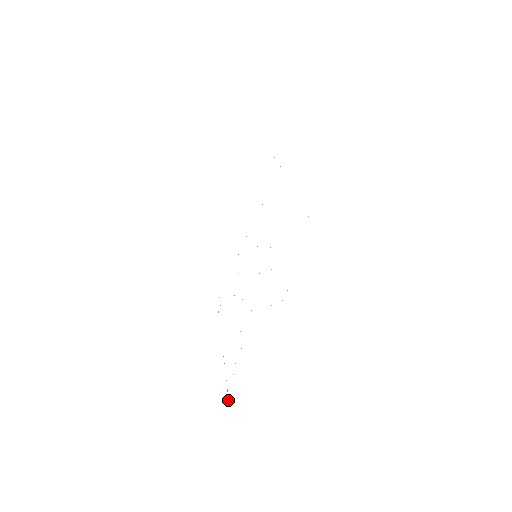
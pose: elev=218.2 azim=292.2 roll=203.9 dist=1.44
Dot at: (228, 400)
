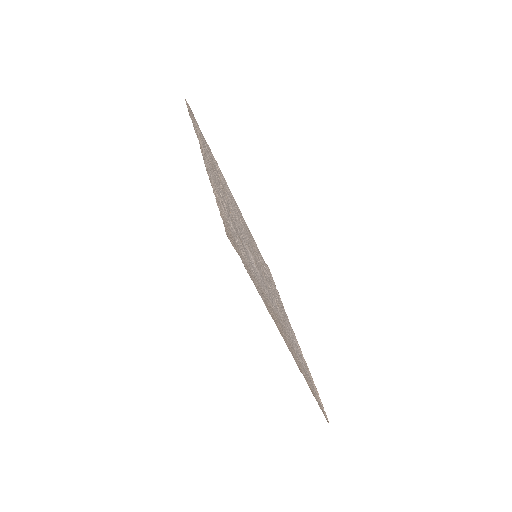
Dot at: (323, 410)
